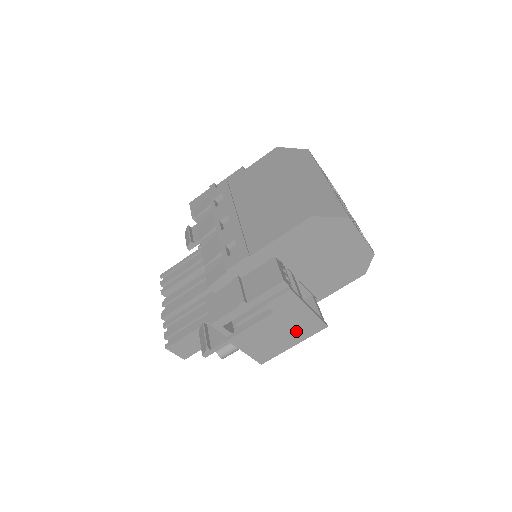
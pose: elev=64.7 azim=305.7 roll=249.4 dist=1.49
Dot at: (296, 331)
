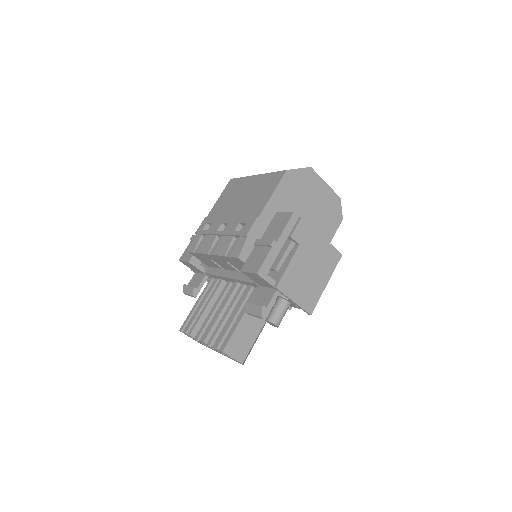
Dot at: (322, 265)
